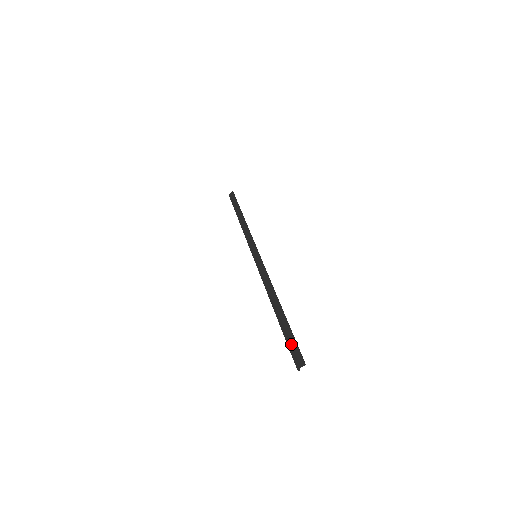
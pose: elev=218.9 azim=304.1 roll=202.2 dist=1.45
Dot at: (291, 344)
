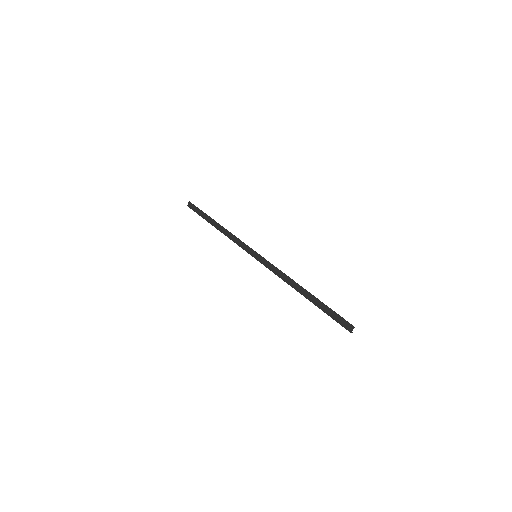
Dot at: (334, 317)
